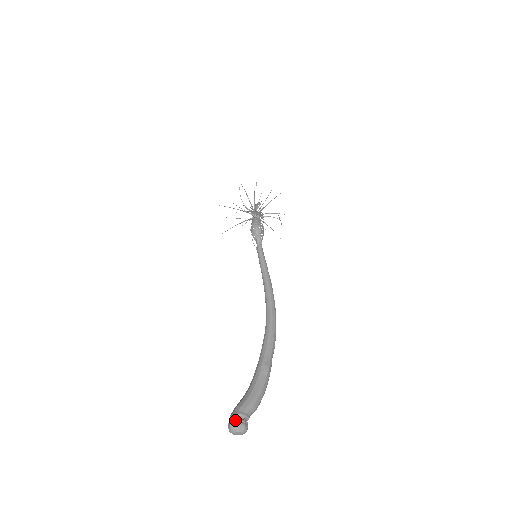
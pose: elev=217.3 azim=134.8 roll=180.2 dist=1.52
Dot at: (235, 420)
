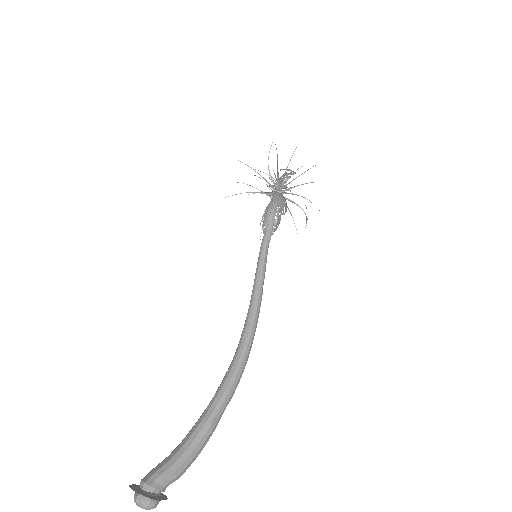
Dot at: (145, 494)
